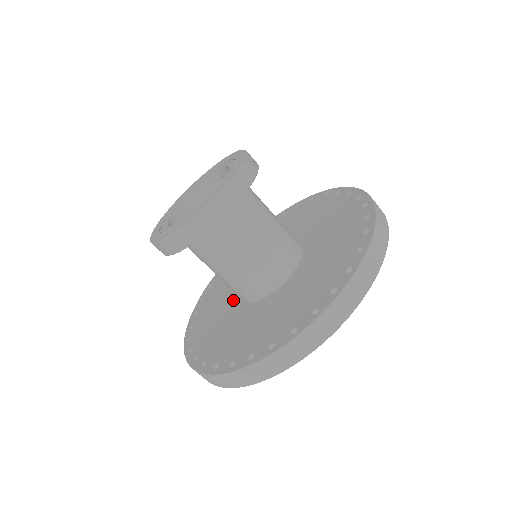
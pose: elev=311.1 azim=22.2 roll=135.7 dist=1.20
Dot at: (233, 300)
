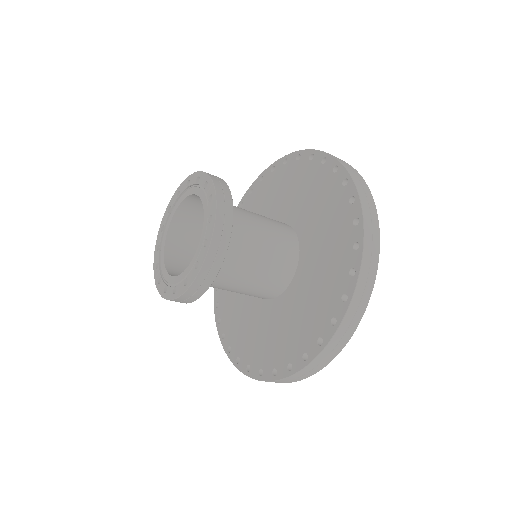
Dot at: (260, 307)
